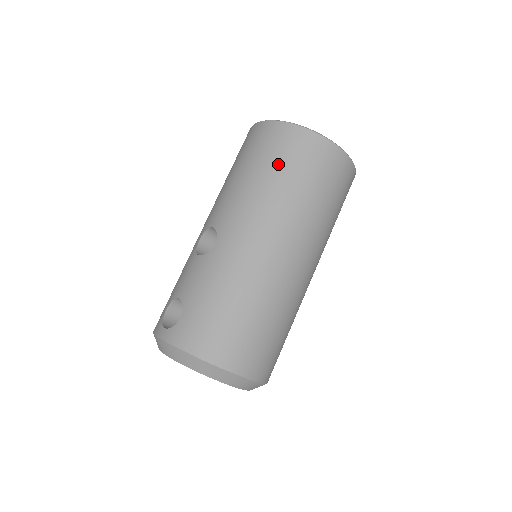
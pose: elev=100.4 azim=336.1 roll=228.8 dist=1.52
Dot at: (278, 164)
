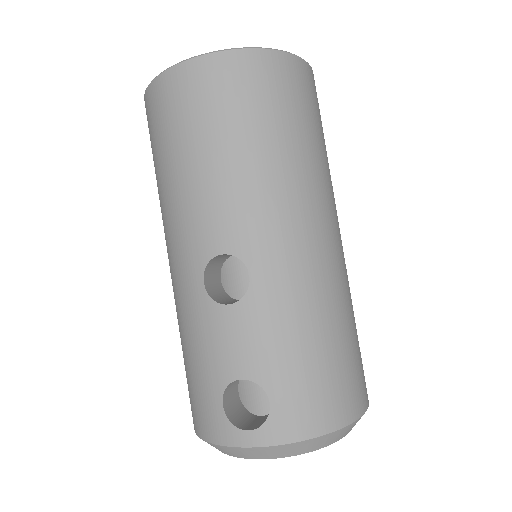
Dot at: (267, 118)
